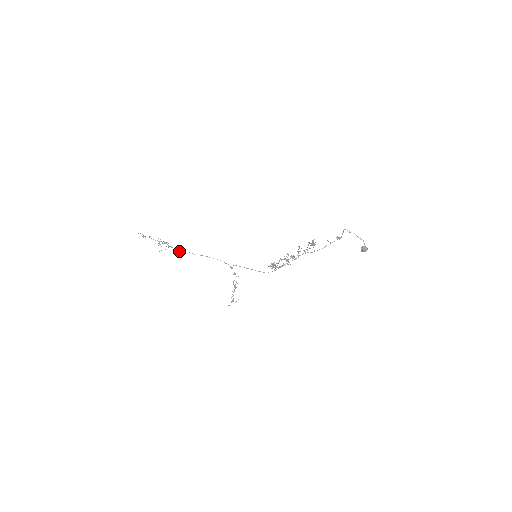
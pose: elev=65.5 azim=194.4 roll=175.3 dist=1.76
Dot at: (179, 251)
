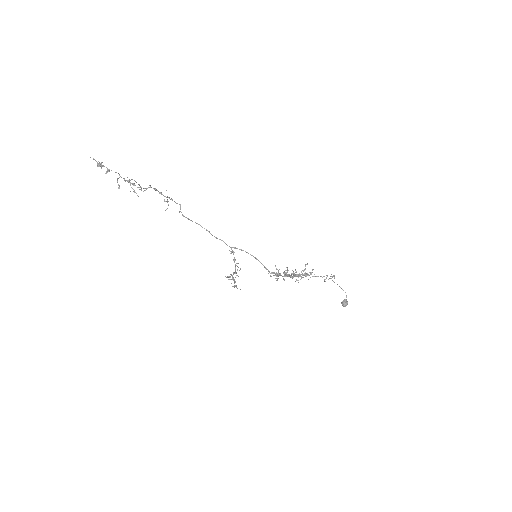
Dot at: occluded
